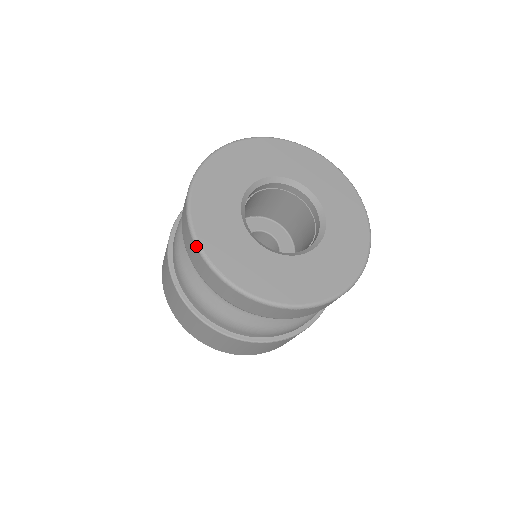
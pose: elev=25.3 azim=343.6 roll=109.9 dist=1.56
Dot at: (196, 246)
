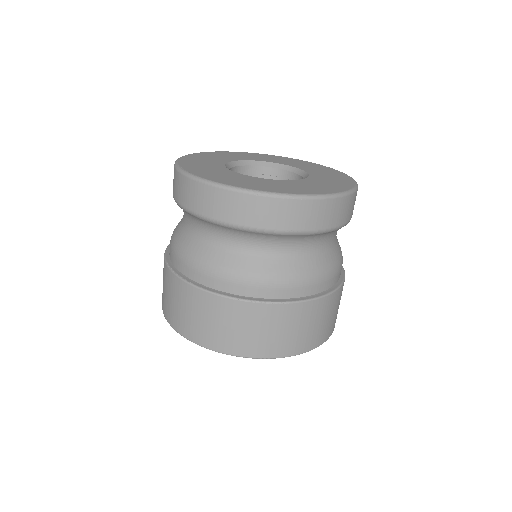
Dot at: (177, 169)
